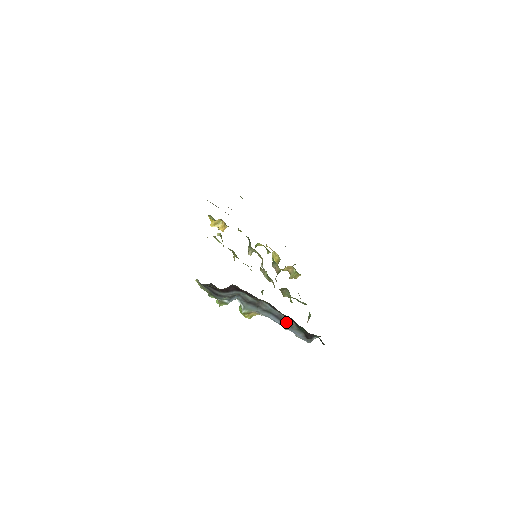
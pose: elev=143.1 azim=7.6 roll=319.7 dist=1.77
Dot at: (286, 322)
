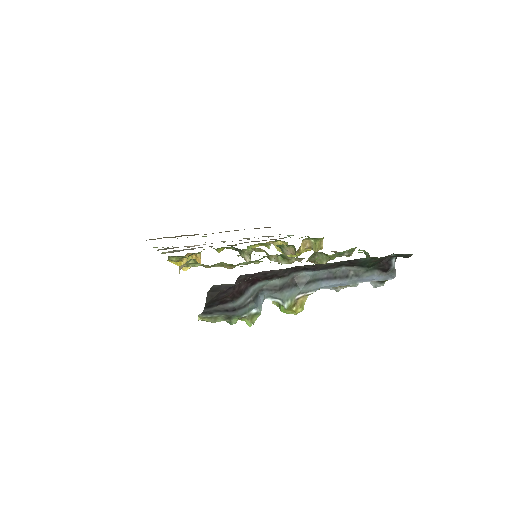
Dot at: (345, 275)
